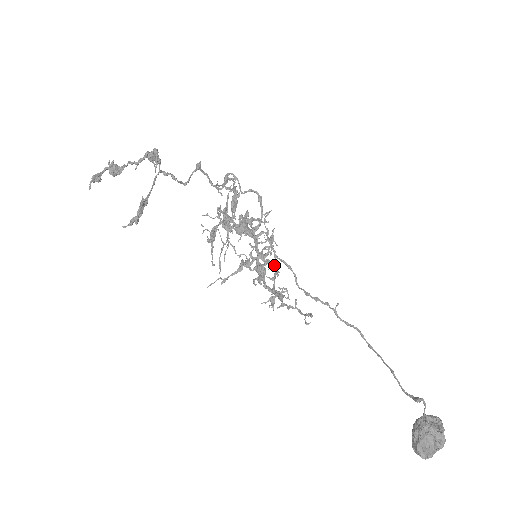
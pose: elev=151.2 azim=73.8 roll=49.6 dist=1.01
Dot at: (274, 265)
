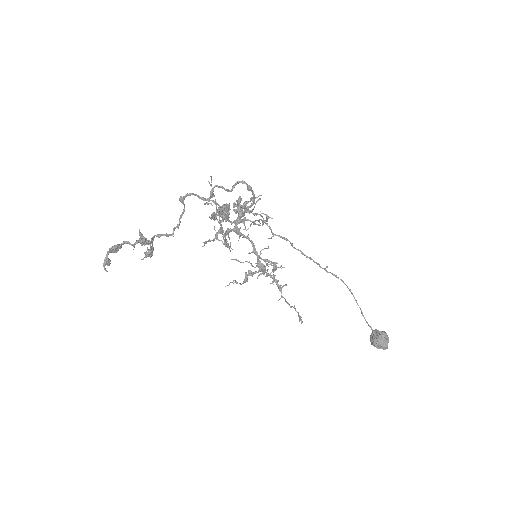
Dot at: (272, 263)
